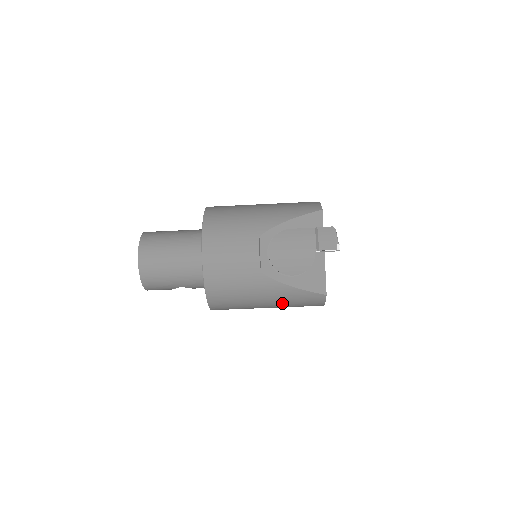
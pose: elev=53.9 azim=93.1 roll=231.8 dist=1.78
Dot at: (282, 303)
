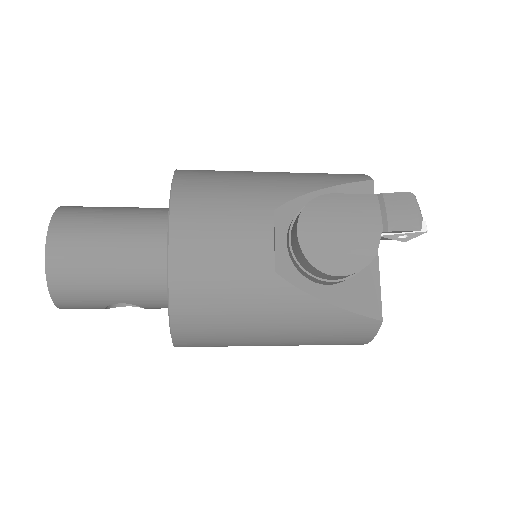
Dot at: (303, 335)
